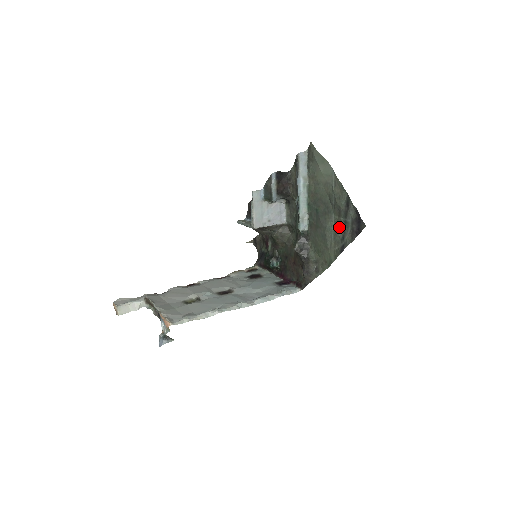
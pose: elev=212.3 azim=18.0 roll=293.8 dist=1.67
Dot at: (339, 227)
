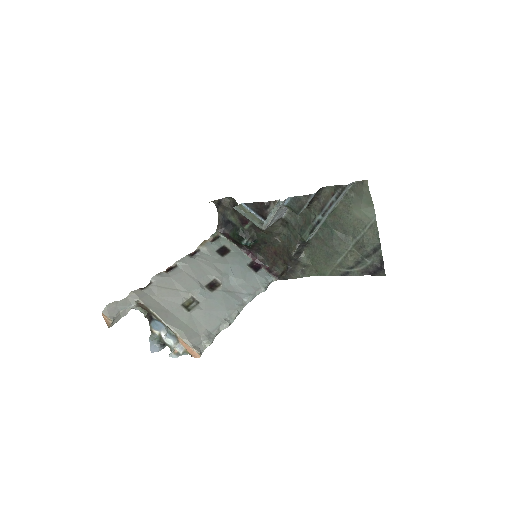
Dot at: (353, 259)
